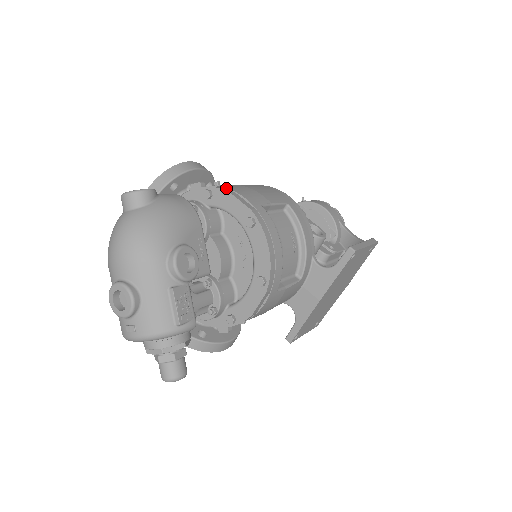
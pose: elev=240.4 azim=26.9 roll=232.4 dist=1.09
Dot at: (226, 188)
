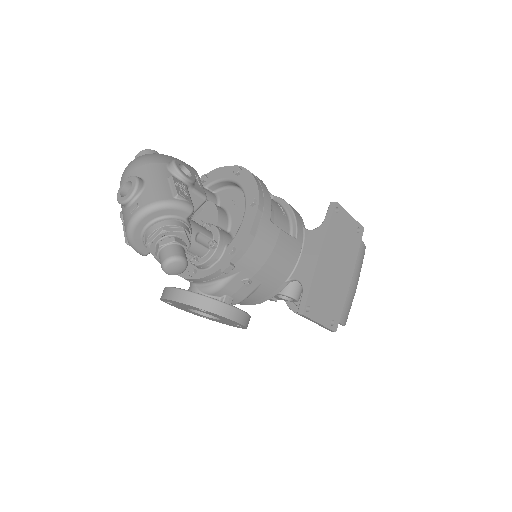
Dot at: occluded
